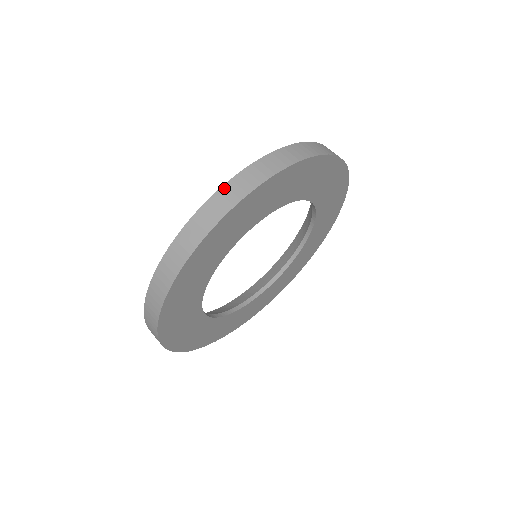
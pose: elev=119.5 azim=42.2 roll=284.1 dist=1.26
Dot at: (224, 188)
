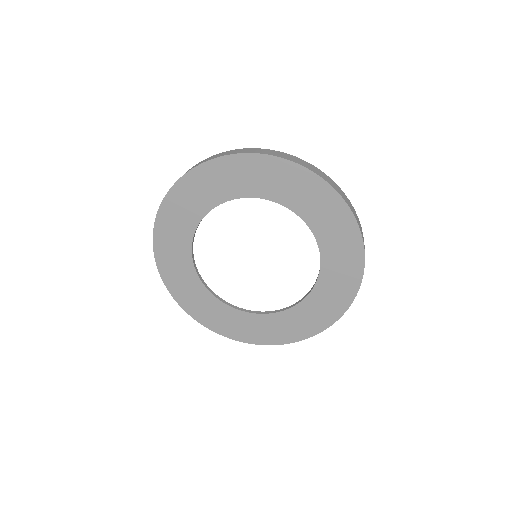
Dot at: (323, 172)
